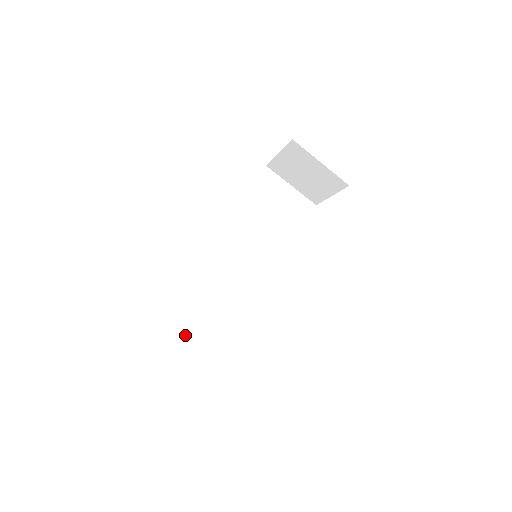
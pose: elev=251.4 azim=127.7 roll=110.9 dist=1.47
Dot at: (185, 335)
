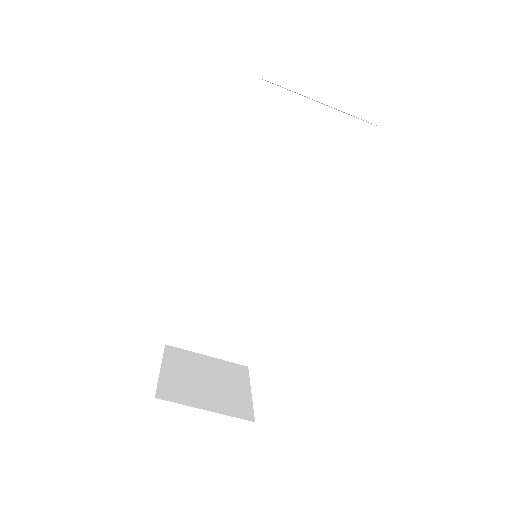
Dot at: (200, 337)
